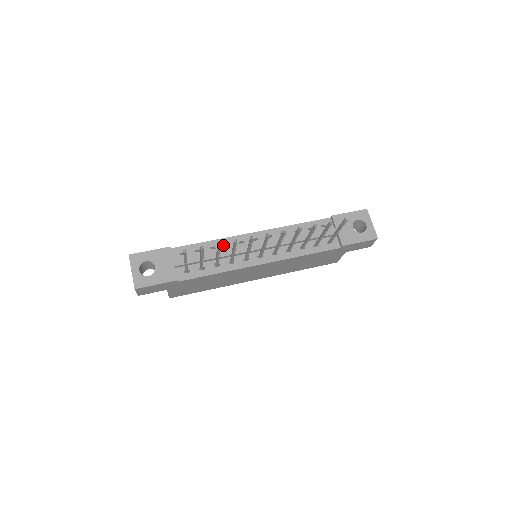
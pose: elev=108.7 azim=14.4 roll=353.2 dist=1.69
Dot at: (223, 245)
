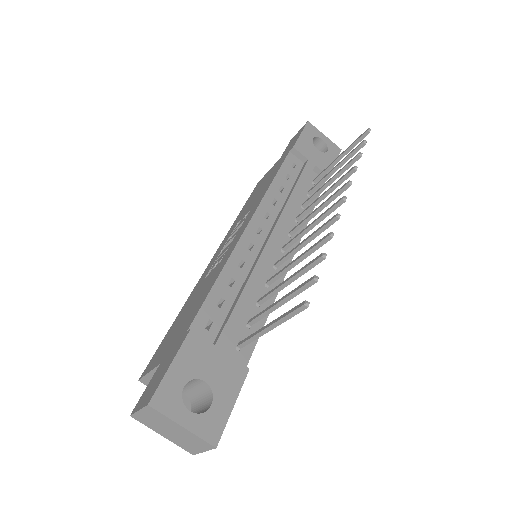
Dot at: (238, 268)
